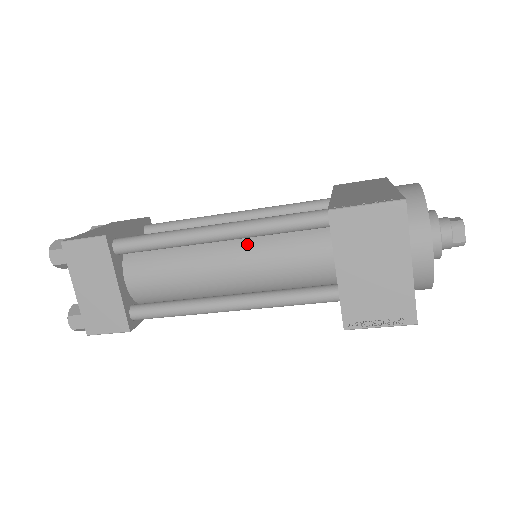
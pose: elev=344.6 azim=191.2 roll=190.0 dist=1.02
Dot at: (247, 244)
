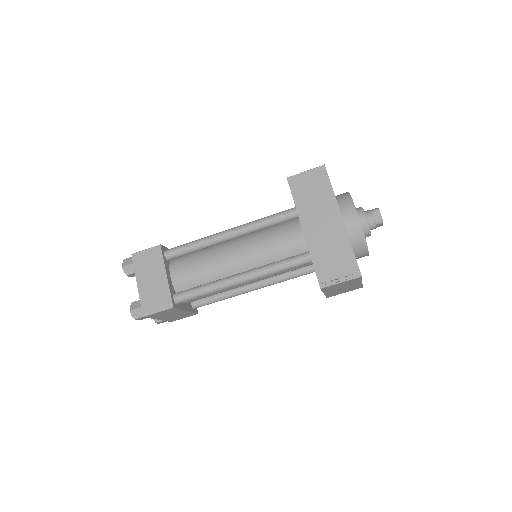
Dot at: occluded
